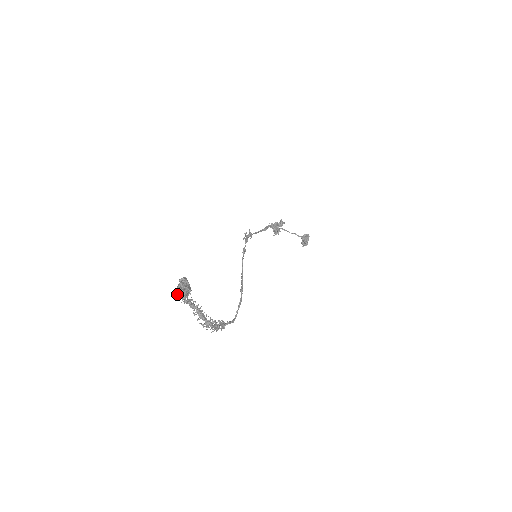
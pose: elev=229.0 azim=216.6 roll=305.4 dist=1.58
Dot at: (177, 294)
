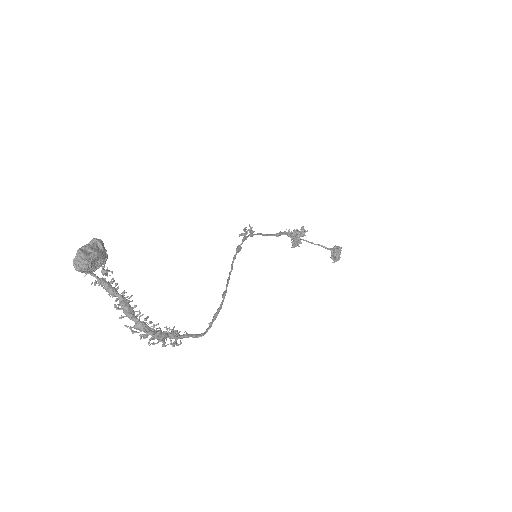
Dot at: (75, 261)
